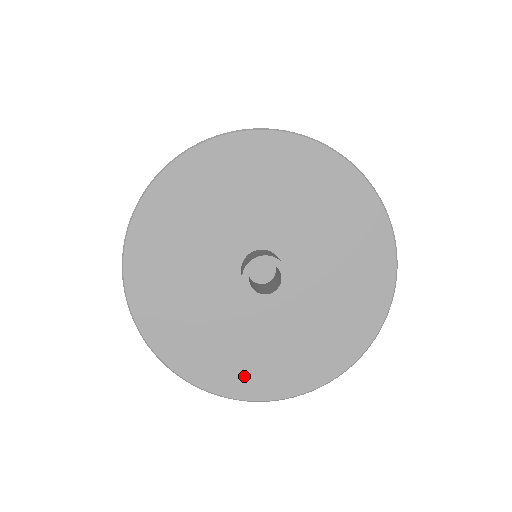
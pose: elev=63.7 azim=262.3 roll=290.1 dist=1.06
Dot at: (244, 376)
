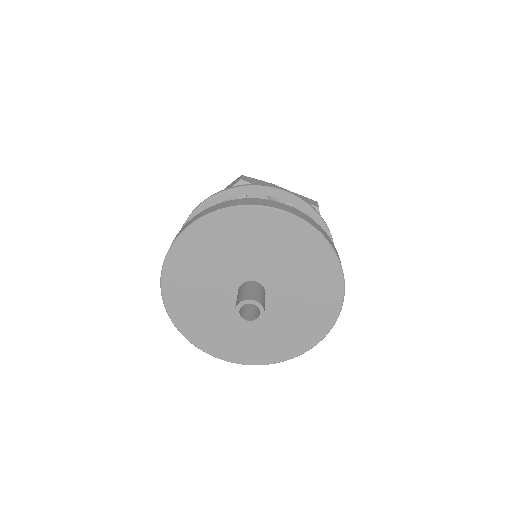
Dot at: (227, 348)
